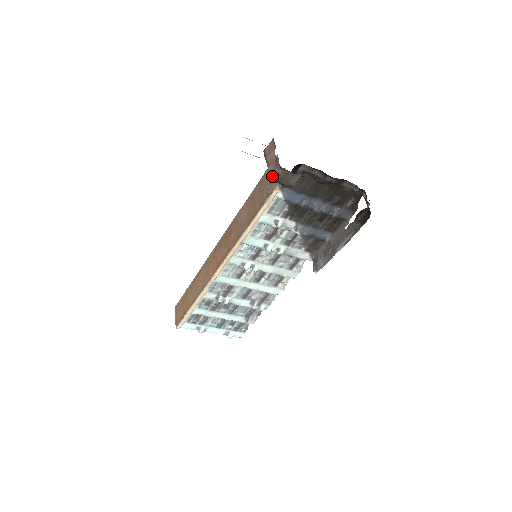
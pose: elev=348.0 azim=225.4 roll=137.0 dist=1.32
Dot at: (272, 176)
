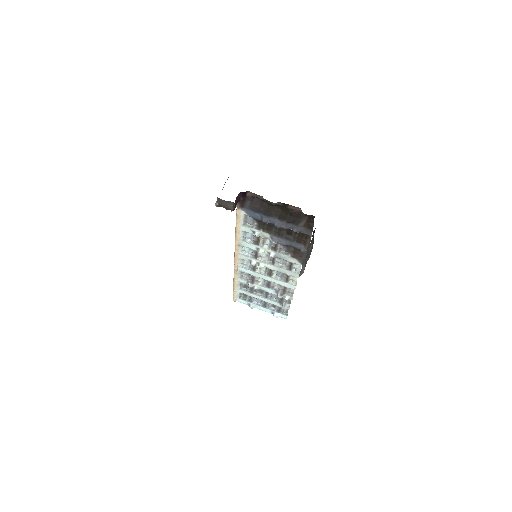
Dot at: (216, 202)
